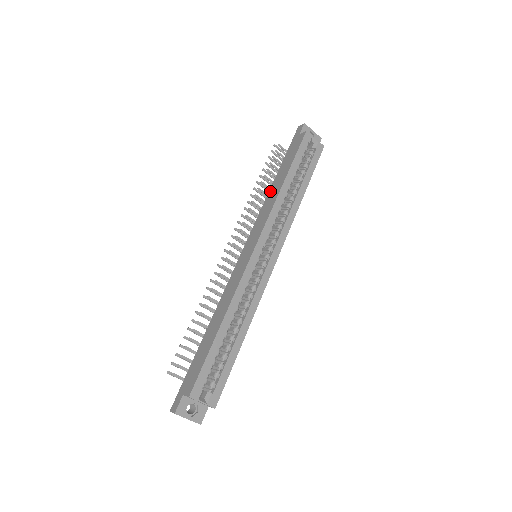
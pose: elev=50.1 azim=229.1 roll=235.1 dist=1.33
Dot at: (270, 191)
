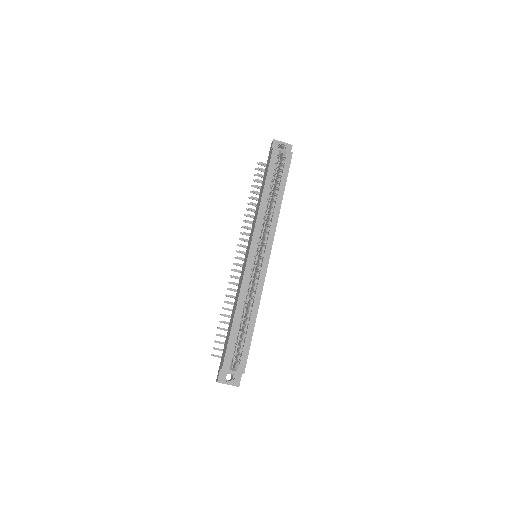
Dot at: (257, 203)
